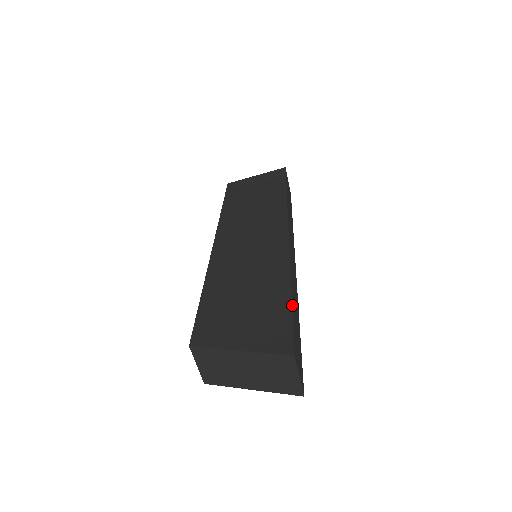
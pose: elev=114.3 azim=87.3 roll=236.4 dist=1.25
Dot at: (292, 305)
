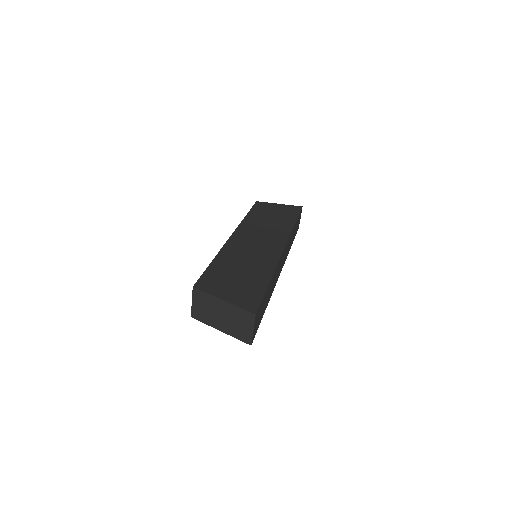
Dot at: (267, 289)
